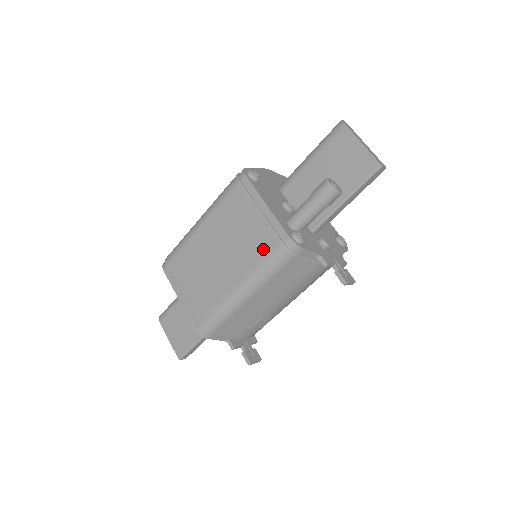
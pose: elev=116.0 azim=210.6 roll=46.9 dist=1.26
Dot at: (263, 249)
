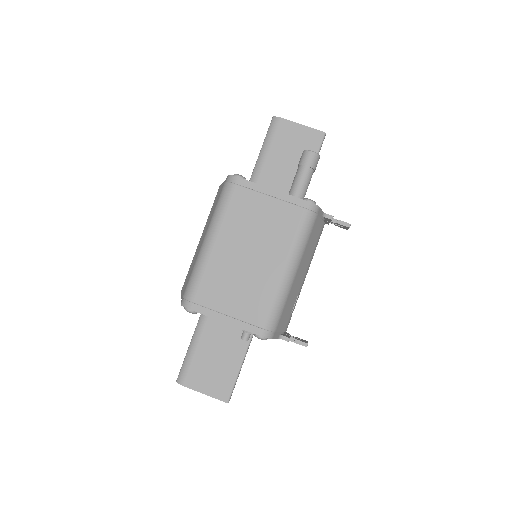
Dot at: (291, 223)
